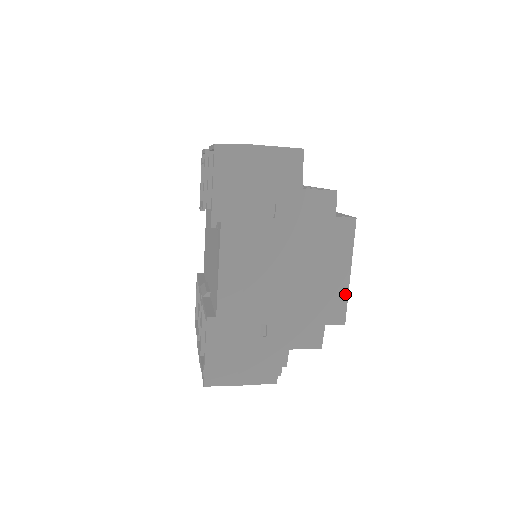
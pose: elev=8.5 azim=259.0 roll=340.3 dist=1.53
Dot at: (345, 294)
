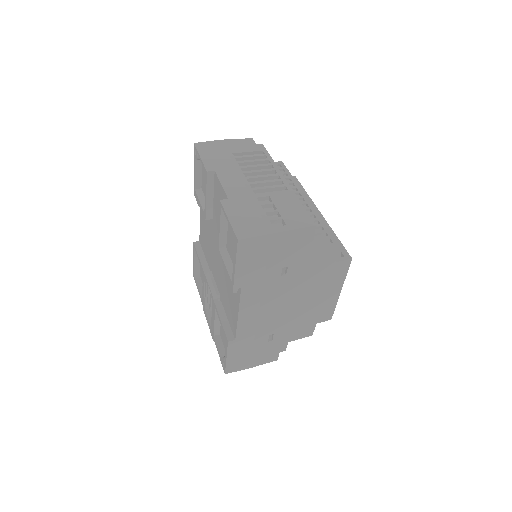
Dot at: (334, 304)
